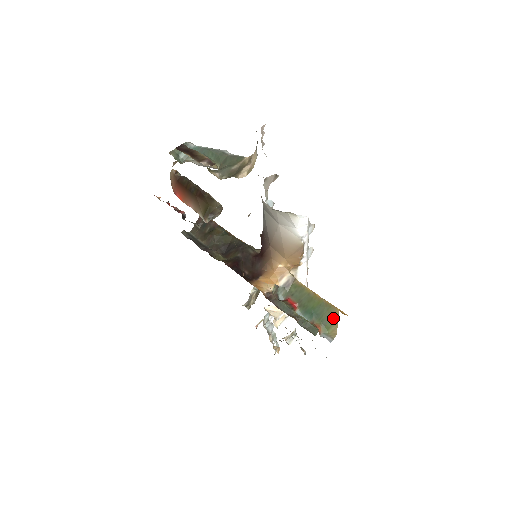
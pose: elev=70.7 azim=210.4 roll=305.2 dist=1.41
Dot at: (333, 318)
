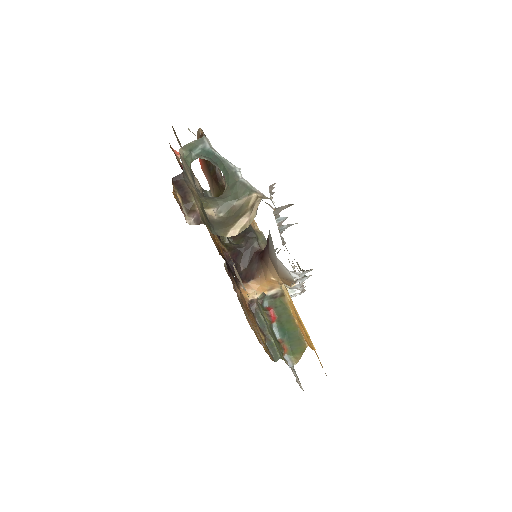
Dot at: (300, 349)
